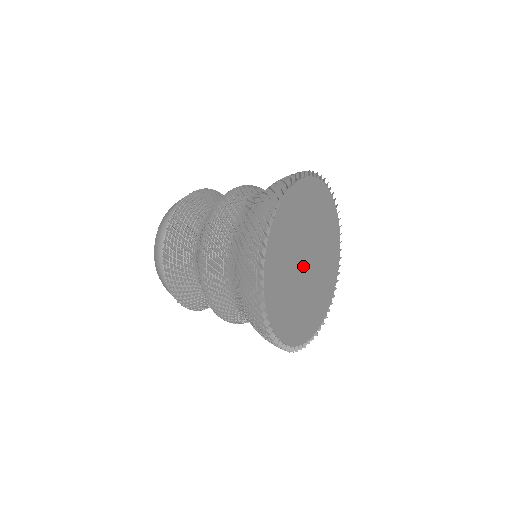
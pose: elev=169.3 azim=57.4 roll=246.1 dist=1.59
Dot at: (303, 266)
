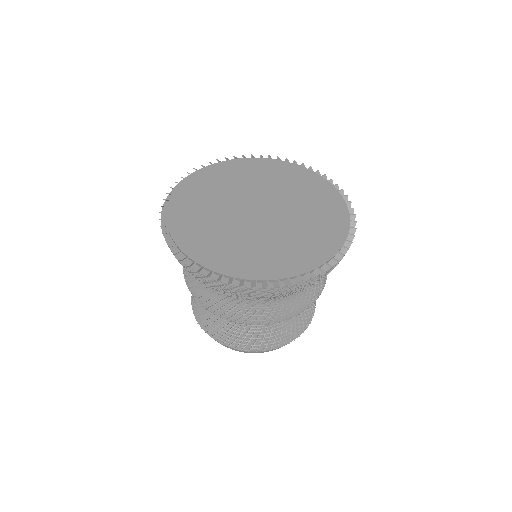
Dot at: (251, 216)
